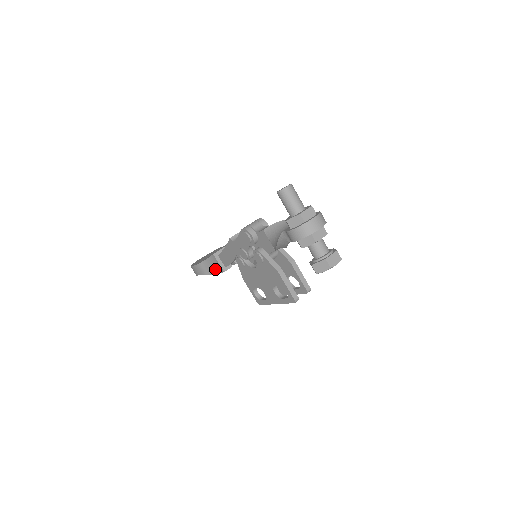
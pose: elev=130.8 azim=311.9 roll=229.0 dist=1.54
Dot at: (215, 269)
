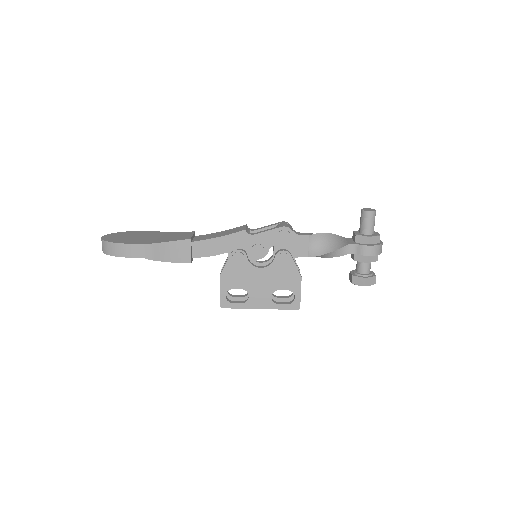
Dot at: (175, 256)
